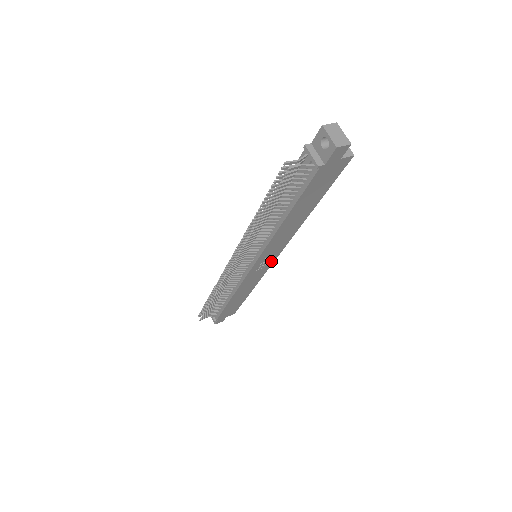
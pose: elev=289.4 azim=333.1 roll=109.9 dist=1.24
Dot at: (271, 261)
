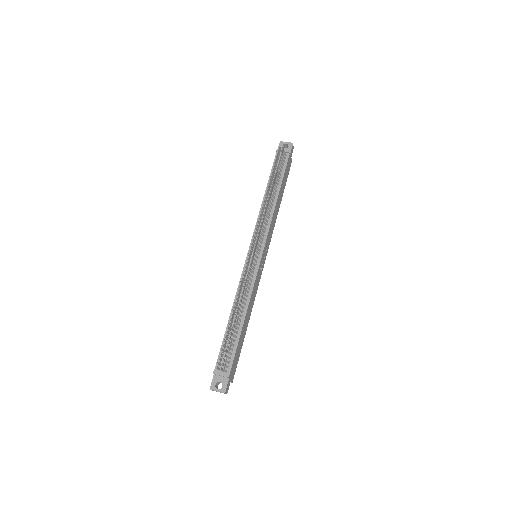
Dot at: (263, 264)
